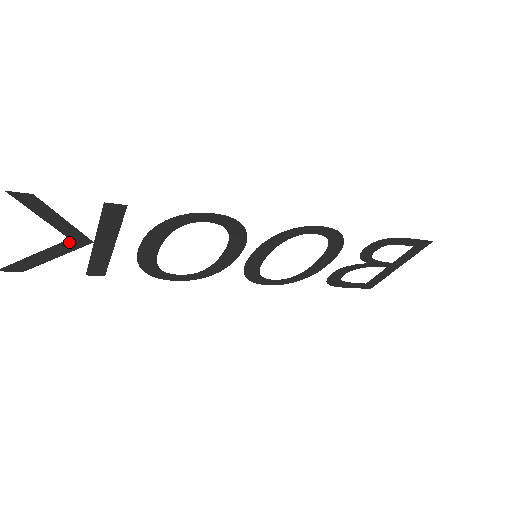
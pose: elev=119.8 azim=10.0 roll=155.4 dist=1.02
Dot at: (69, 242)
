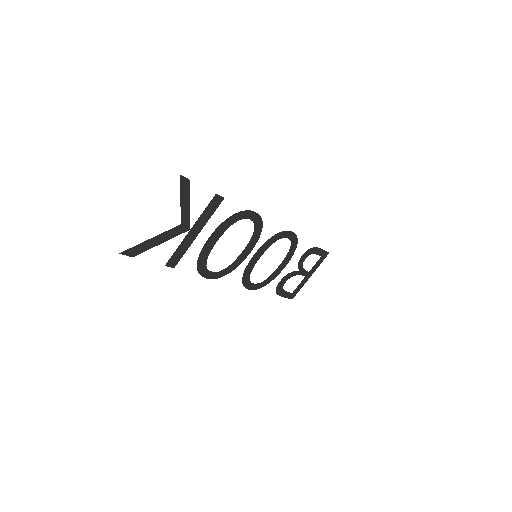
Dot at: (178, 227)
